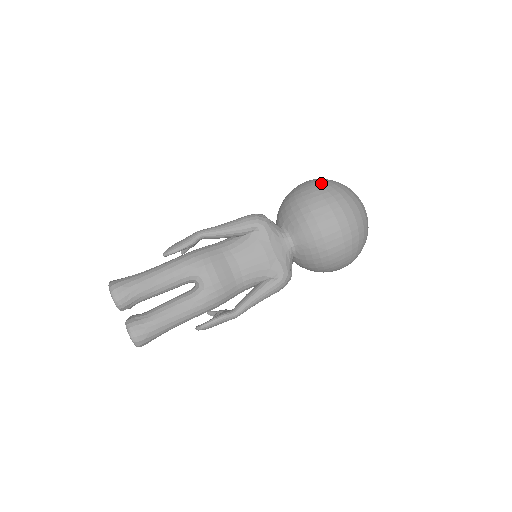
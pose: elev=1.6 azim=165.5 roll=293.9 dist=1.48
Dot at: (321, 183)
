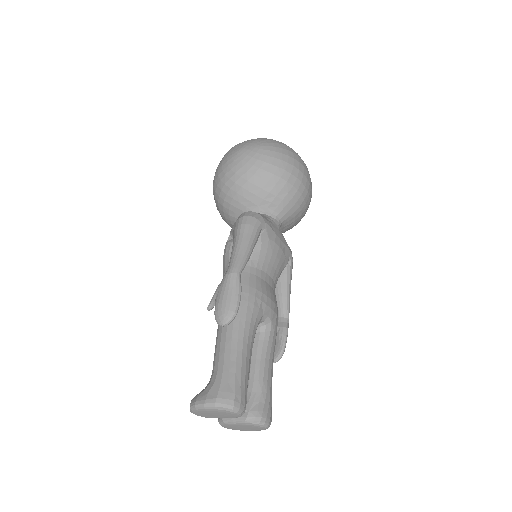
Dot at: (266, 148)
